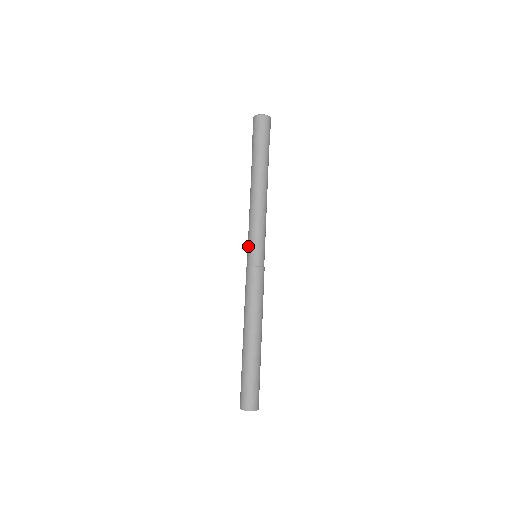
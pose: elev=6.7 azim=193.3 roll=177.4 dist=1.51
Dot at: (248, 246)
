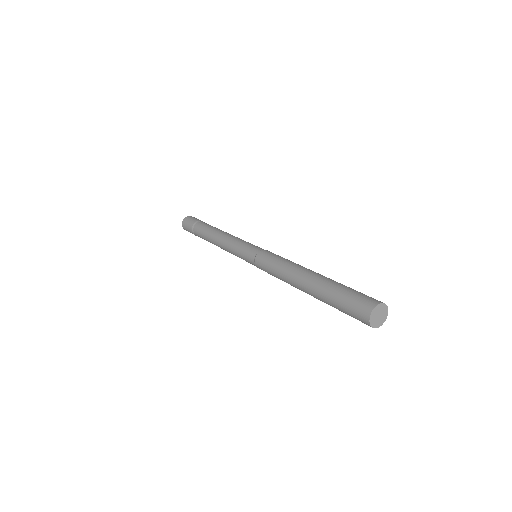
Dot at: (243, 257)
